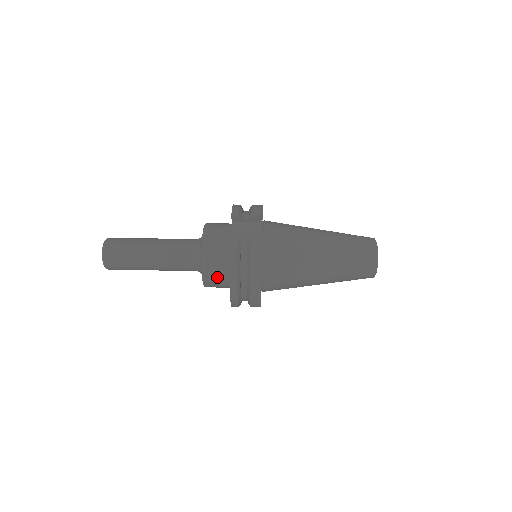
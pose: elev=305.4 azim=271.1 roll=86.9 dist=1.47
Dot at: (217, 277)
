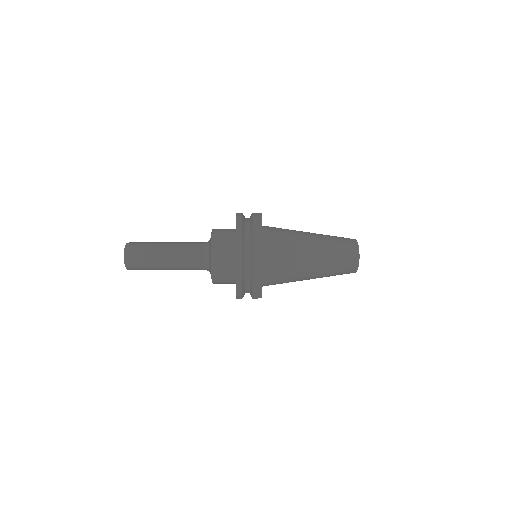
Dot at: (224, 246)
